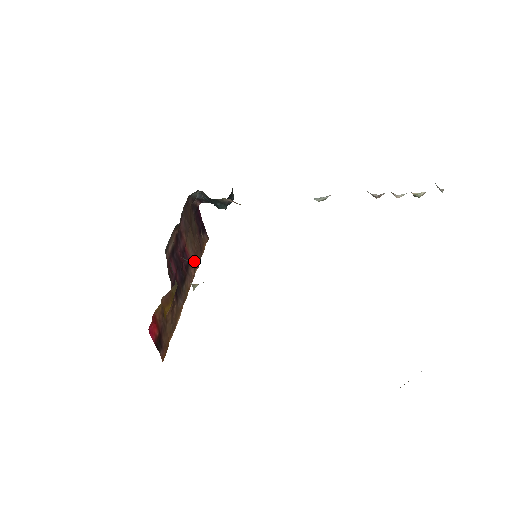
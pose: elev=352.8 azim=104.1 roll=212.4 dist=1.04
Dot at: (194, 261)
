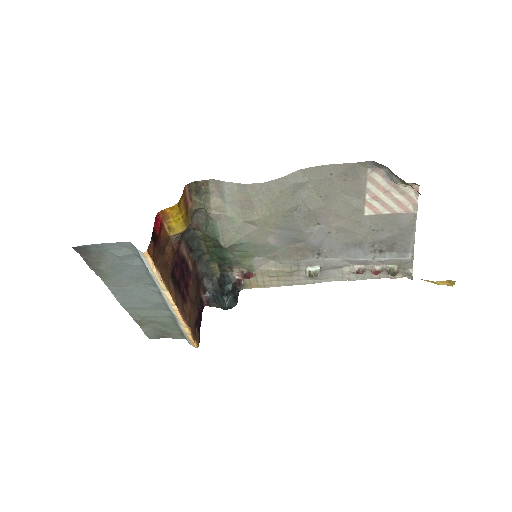
Dot at: (188, 310)
